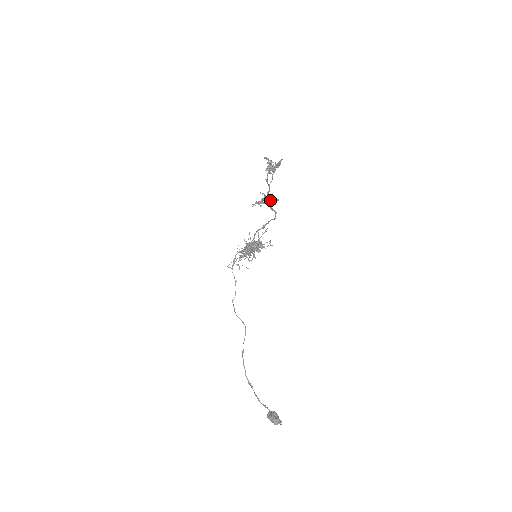
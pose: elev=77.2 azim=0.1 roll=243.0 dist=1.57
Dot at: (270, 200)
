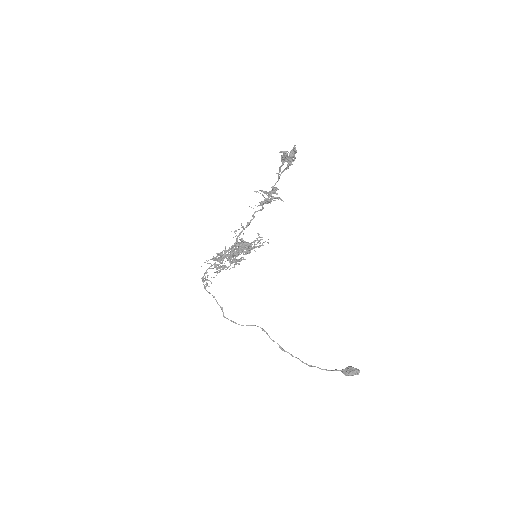
Dot at: (277, 193)
